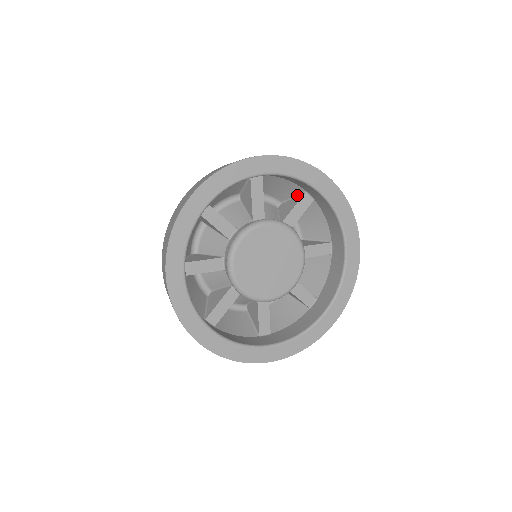
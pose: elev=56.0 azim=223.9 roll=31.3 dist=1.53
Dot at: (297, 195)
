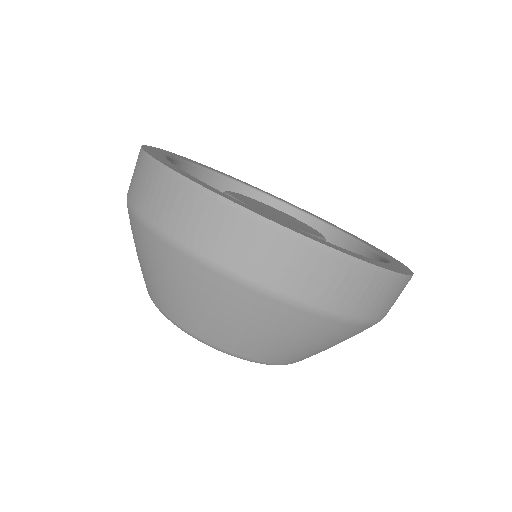
Dot at: occluded
